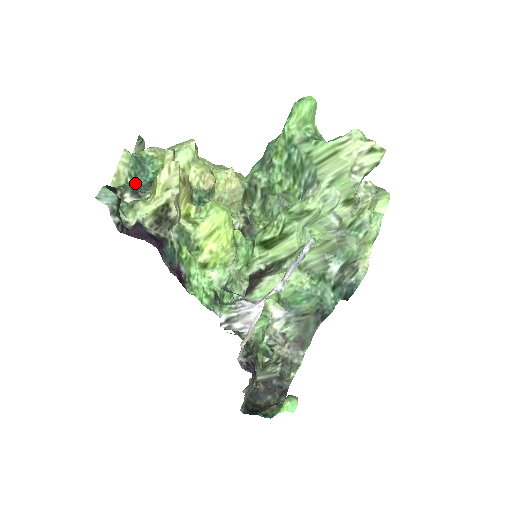
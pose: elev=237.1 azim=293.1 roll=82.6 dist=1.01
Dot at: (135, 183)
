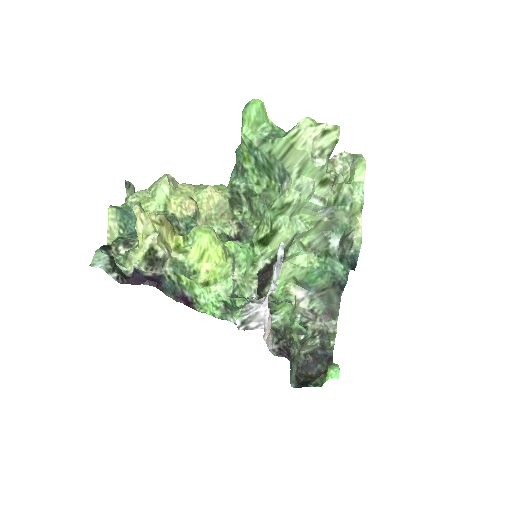
Dot at: (127, 232)
